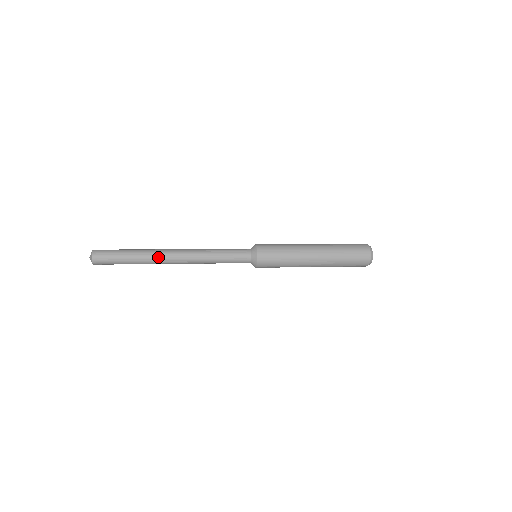
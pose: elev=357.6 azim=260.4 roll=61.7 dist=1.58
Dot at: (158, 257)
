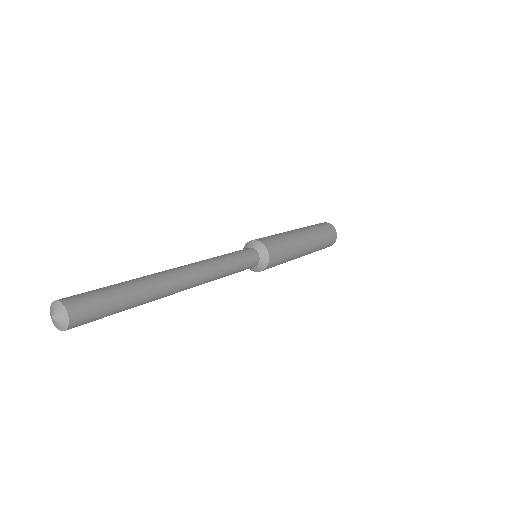
Dot at: (167, 294)
